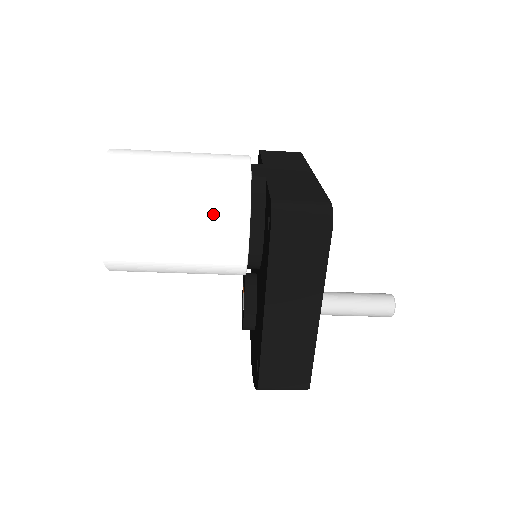
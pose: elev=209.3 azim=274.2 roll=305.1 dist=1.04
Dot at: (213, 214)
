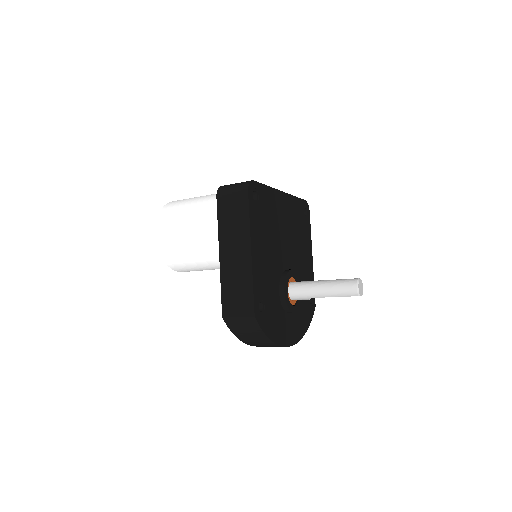
Dot at: (209, 212)
